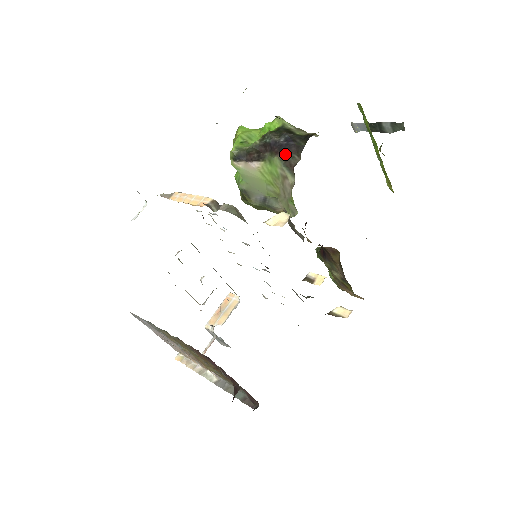
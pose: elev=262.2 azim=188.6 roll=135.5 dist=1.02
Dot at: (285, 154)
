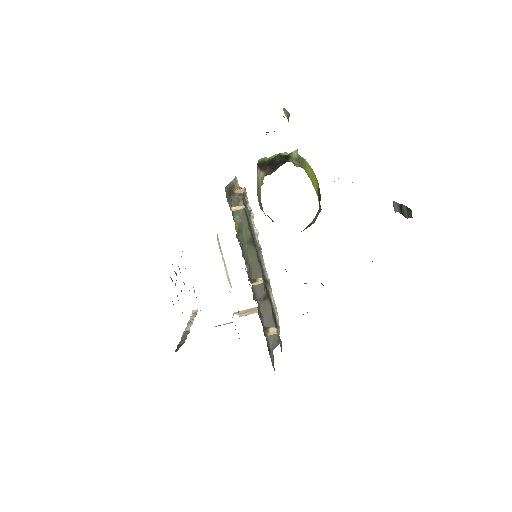
Dot at: (271, 169)
